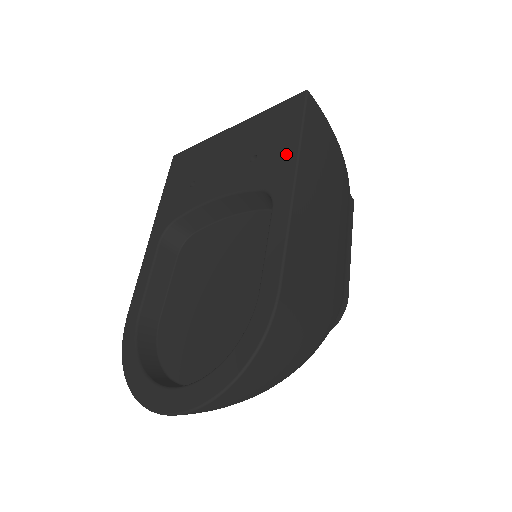
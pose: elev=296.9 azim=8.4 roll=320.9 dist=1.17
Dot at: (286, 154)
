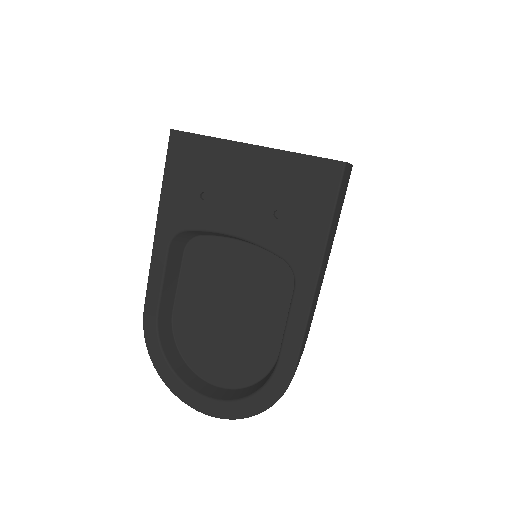
Dot at: (314, 236)
